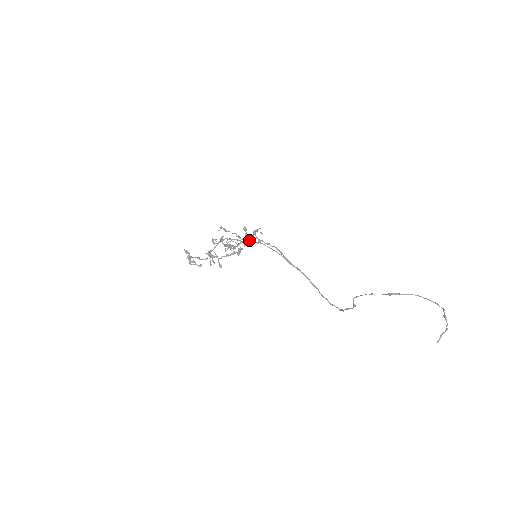
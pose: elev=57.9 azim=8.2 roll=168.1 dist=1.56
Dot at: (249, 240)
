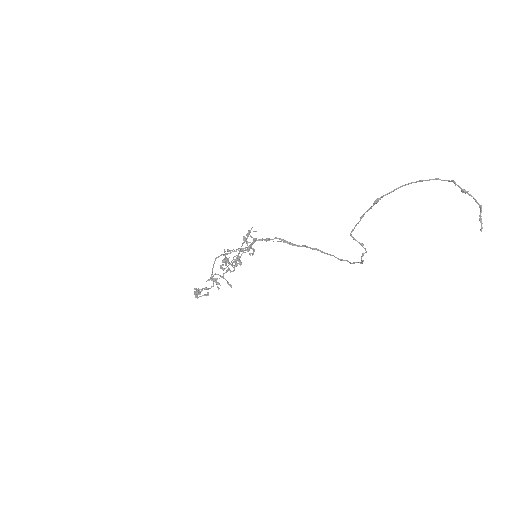
Dot at: (250, 246)
